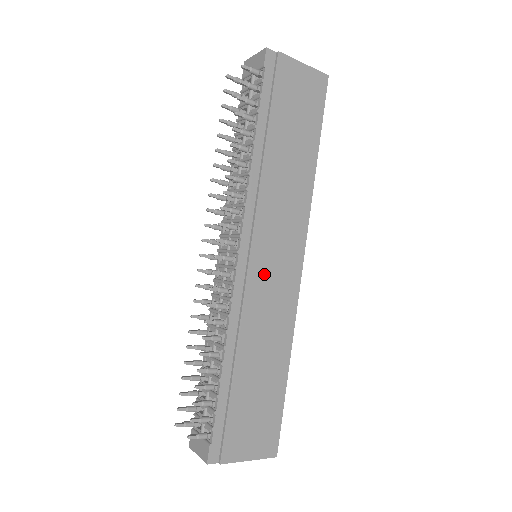
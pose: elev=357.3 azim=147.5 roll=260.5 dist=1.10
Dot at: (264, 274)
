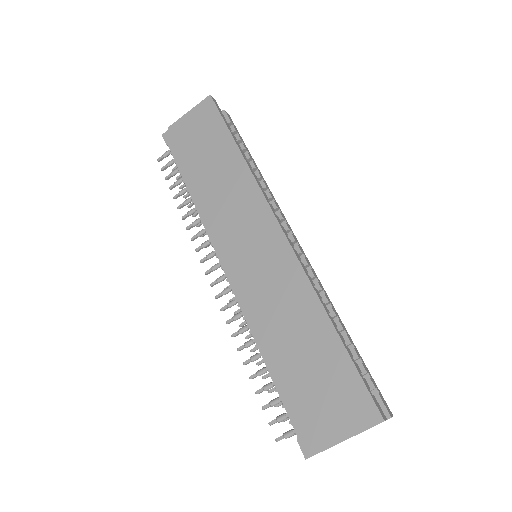
Dot at: (251, 266)
